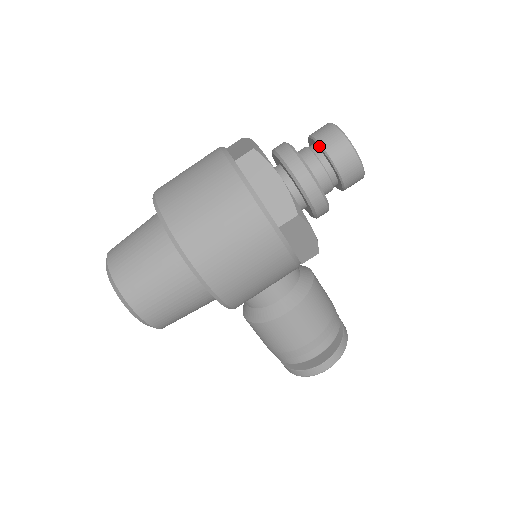
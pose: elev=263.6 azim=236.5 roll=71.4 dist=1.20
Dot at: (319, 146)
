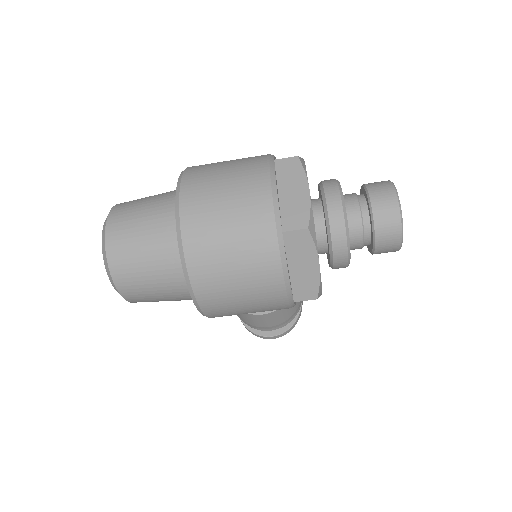
Dot at: (372, 224)
